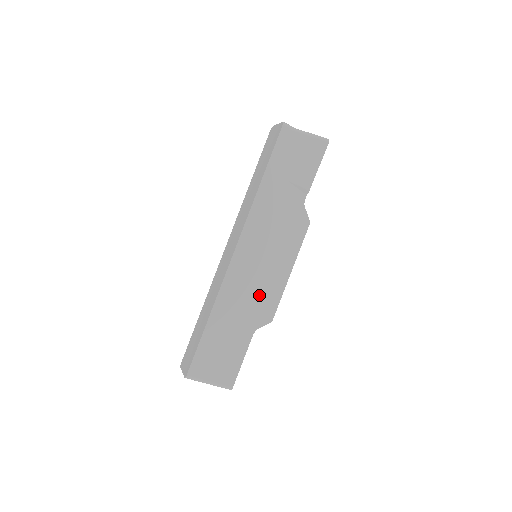
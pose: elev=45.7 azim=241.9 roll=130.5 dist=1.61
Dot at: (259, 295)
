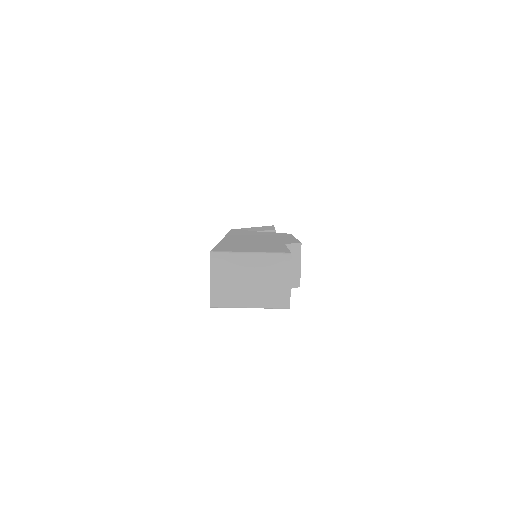
Dot at: (270, 240)
